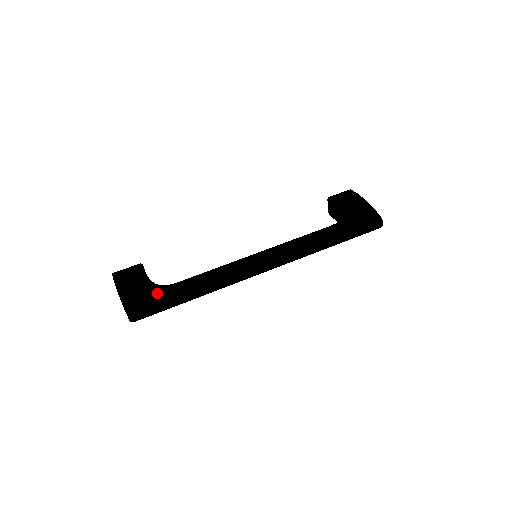
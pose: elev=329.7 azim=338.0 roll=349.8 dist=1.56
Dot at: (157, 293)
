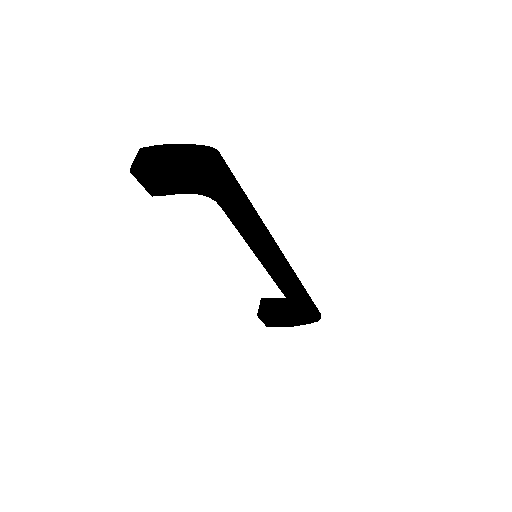
Dot at: occluded
